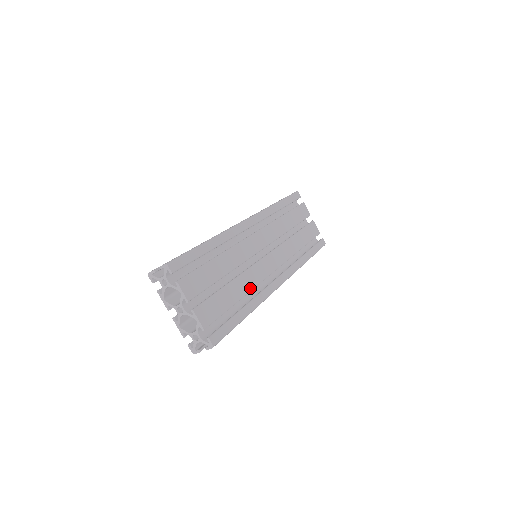
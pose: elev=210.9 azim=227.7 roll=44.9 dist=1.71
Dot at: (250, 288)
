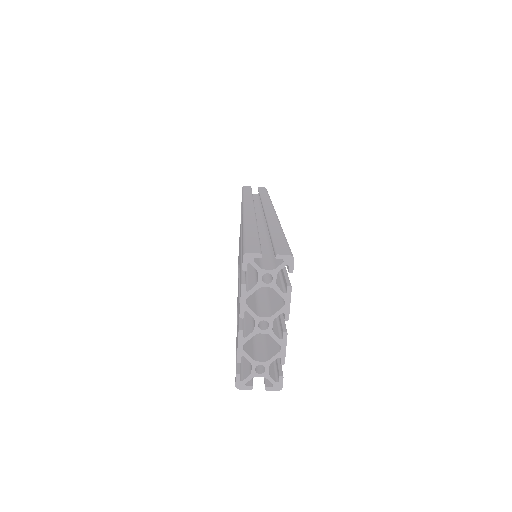
Dot at: occluded
